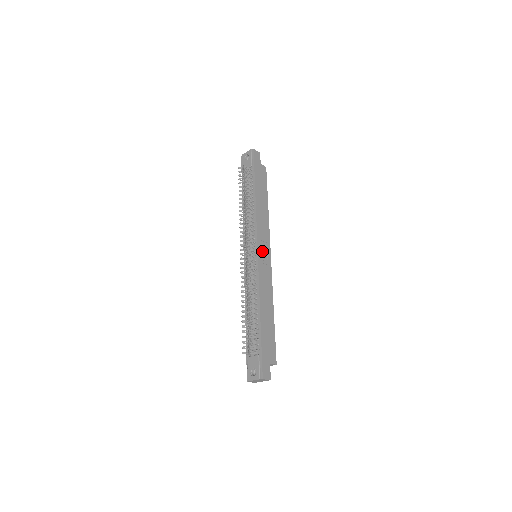
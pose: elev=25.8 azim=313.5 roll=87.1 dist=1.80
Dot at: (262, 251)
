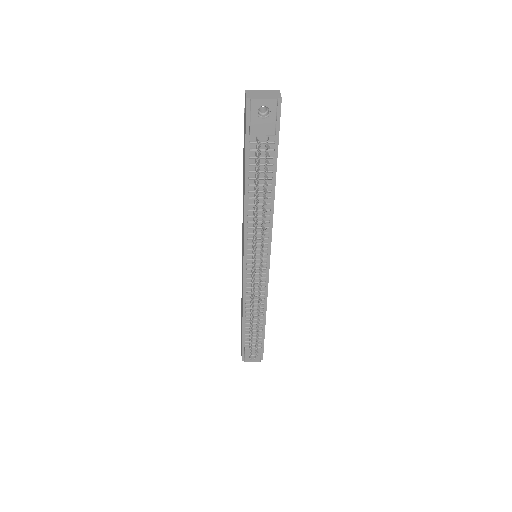
Dot at: occluded
